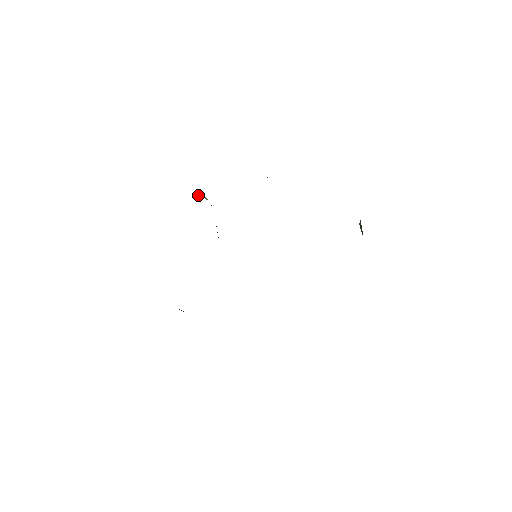
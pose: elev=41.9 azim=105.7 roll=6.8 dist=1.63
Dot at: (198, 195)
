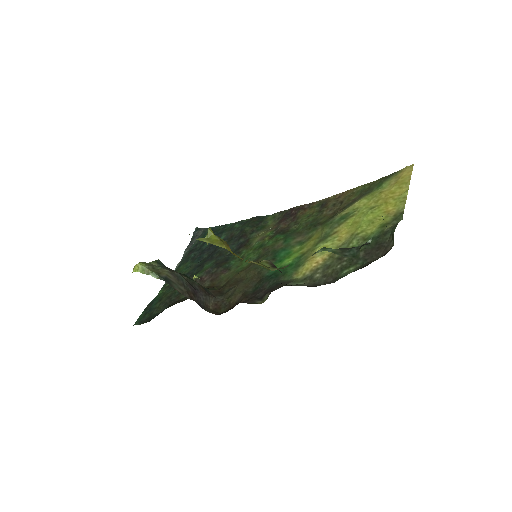
Dot at: (139, 268)
